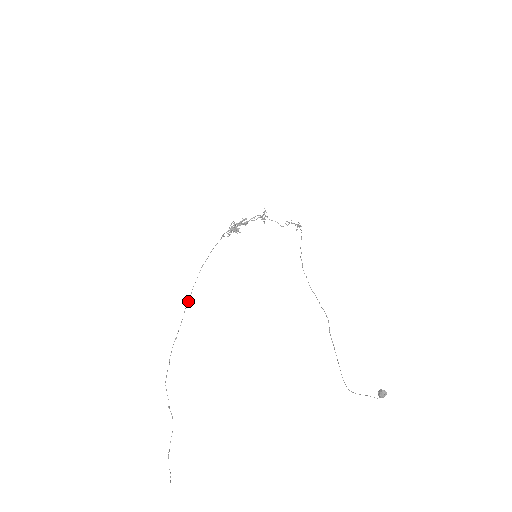
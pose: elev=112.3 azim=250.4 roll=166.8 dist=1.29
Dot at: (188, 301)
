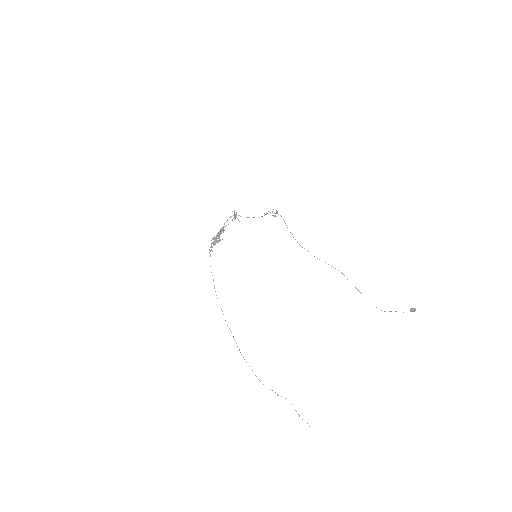
Dot at: occluded
